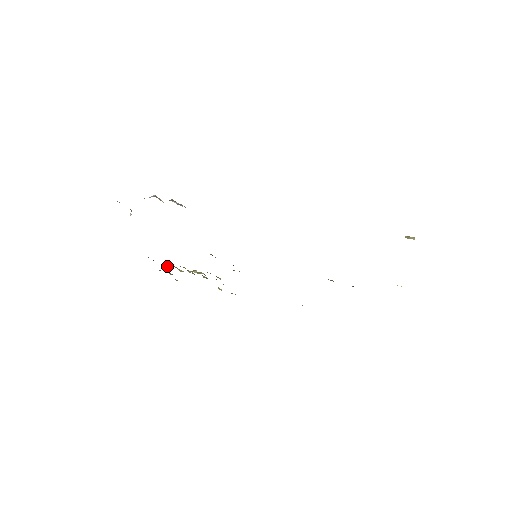
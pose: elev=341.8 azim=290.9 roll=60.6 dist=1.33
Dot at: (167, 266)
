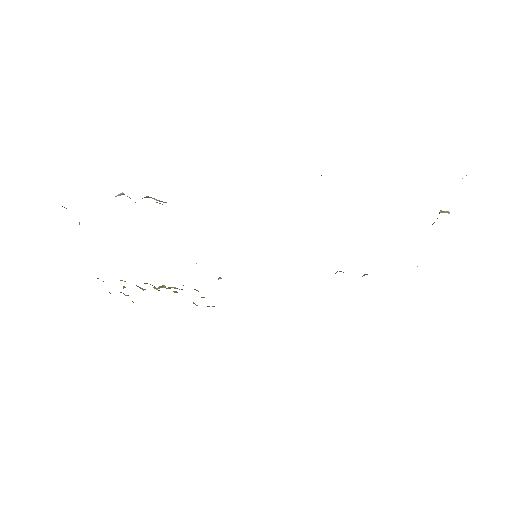
Dot at: (123, 286)
